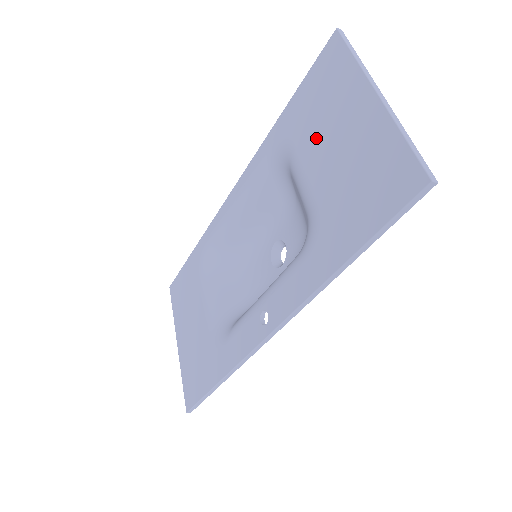
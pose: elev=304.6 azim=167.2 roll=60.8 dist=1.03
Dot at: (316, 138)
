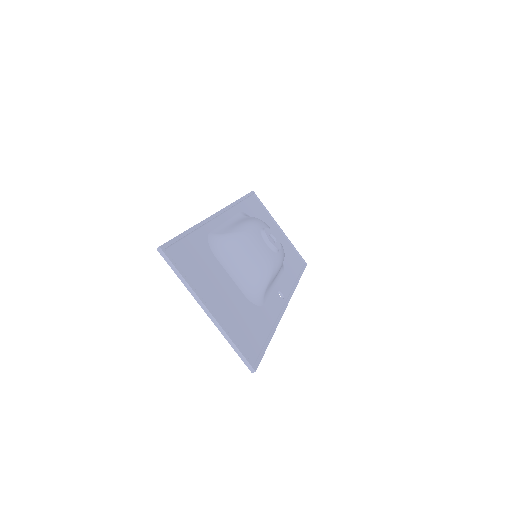
Dot at: occluded
